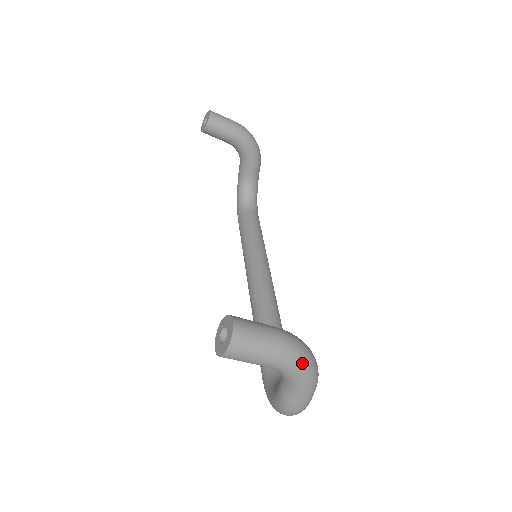
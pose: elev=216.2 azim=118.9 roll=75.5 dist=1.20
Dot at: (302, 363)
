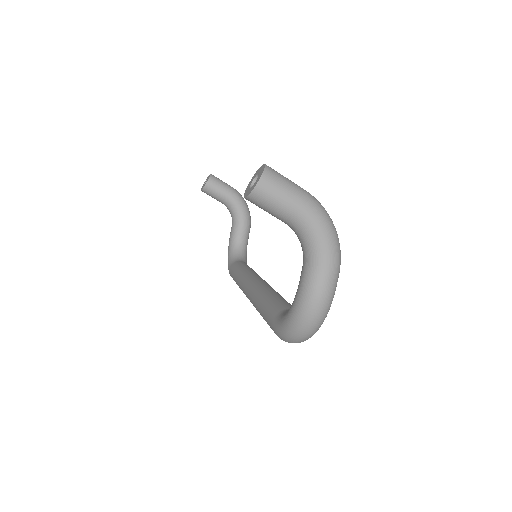
Dot at: (327, 220)
